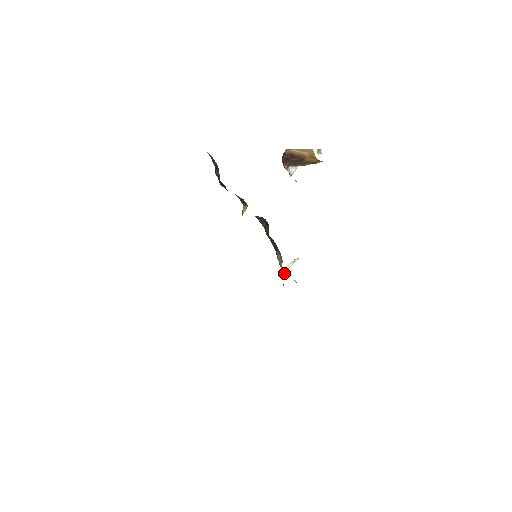
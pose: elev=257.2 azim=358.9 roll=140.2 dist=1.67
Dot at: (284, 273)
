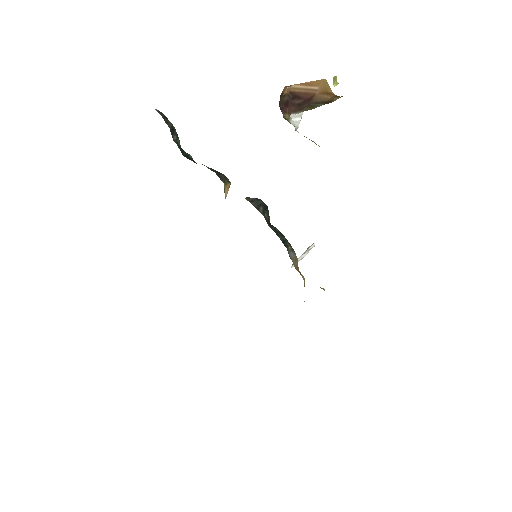
Dot at: (303, 277)
